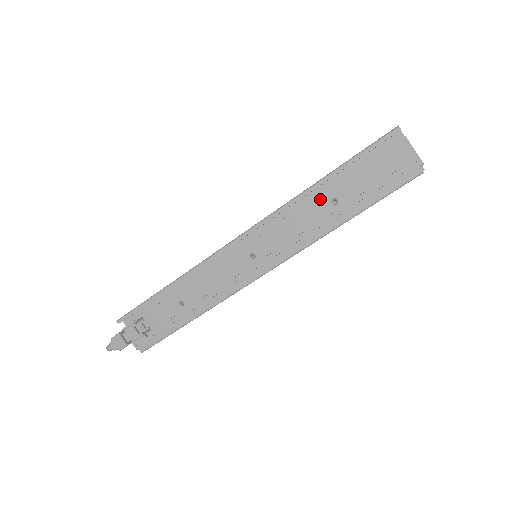
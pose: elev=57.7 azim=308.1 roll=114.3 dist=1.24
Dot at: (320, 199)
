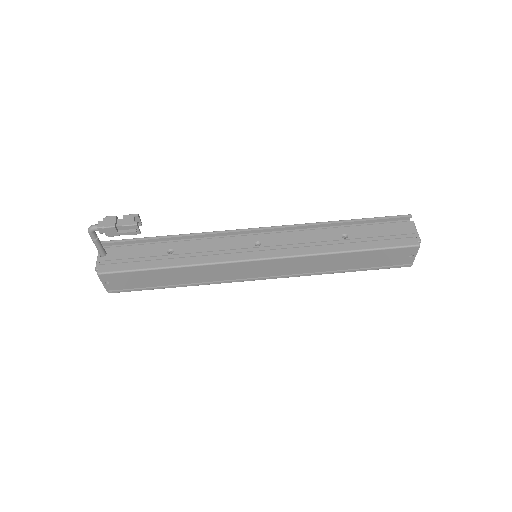
Dot at: (335, 230)
